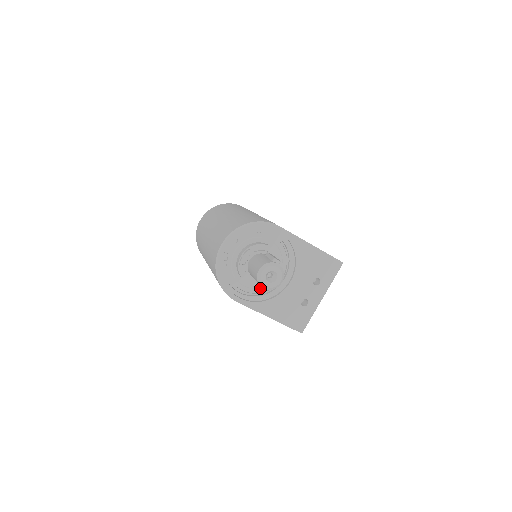
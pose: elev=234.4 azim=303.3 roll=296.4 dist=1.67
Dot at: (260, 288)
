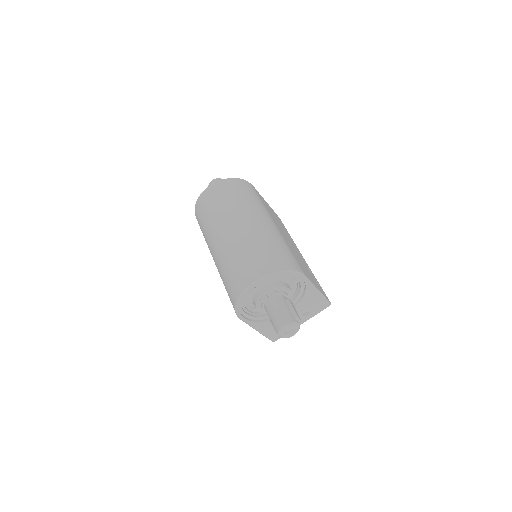
Dot at: occluded
